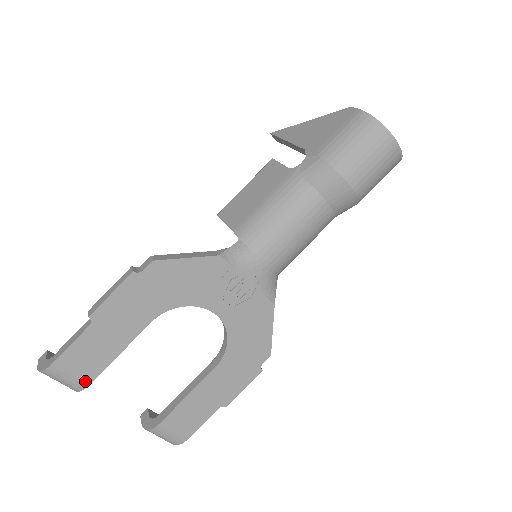
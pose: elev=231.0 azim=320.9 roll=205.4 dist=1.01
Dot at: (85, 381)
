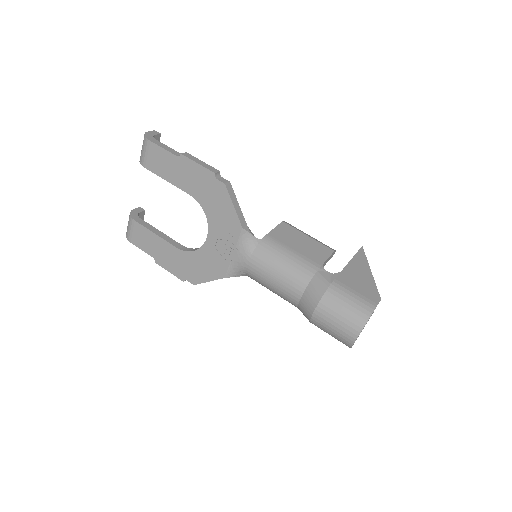
Dot at: (145, 164)
